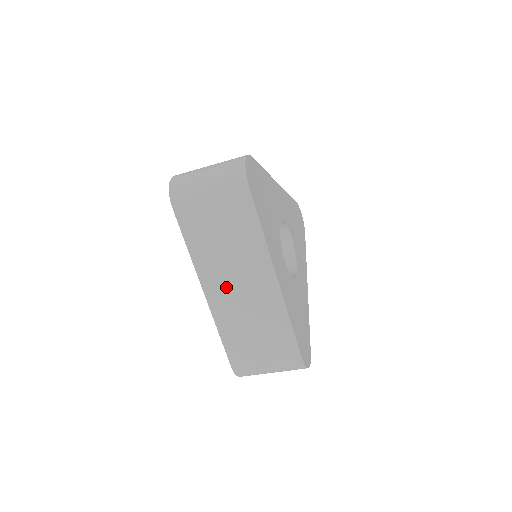
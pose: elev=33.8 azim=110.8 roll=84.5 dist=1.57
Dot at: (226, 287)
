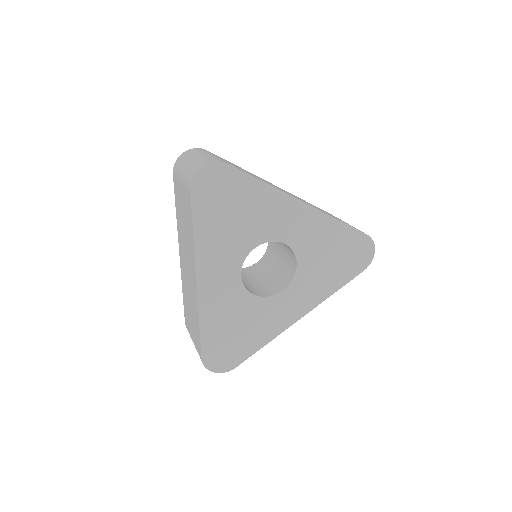
Dot at: (184, 261)
